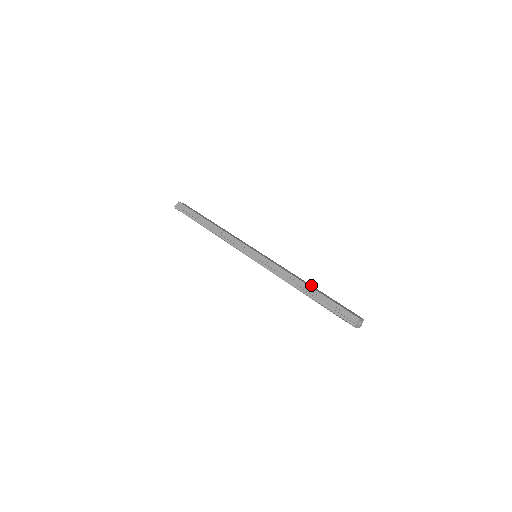
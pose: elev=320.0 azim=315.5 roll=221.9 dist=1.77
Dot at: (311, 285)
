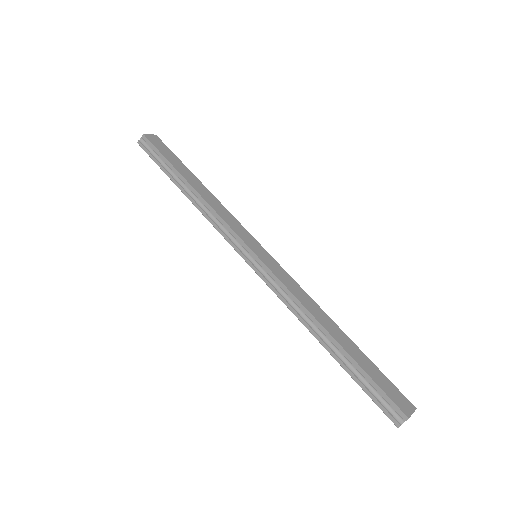
Dot at: (338, 327)
